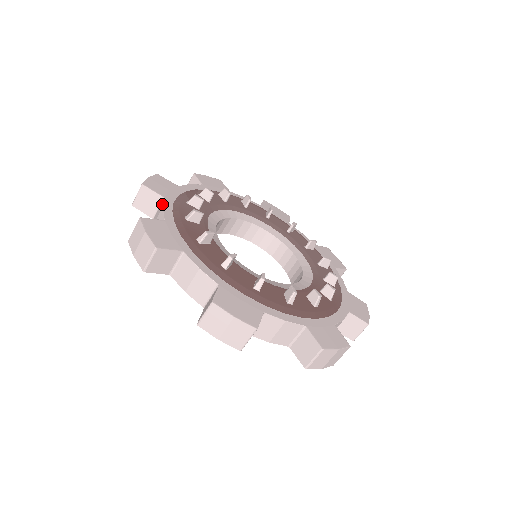
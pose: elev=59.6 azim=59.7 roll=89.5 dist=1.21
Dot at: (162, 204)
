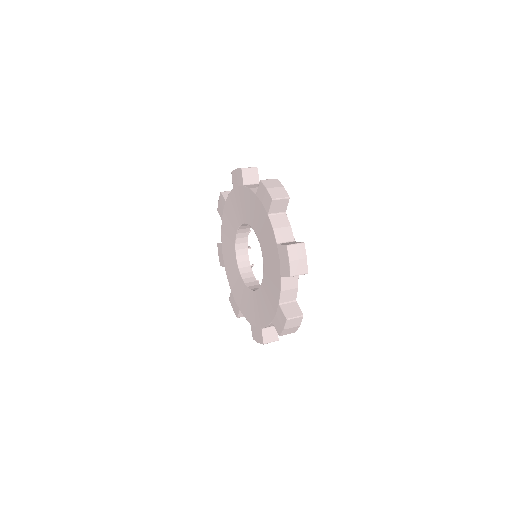
Dot at: occluded
